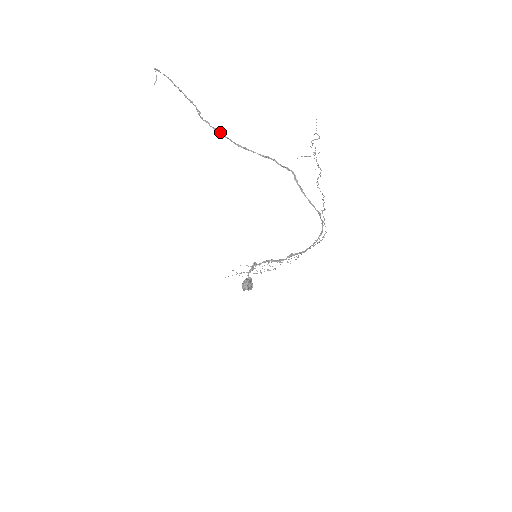
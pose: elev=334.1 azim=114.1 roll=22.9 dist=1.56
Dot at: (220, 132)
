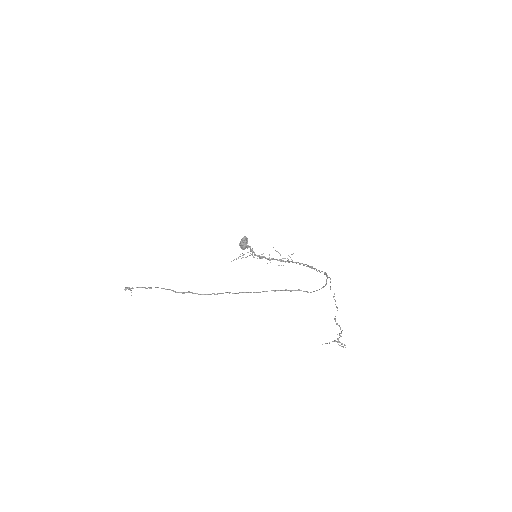
Dot at: occluded
